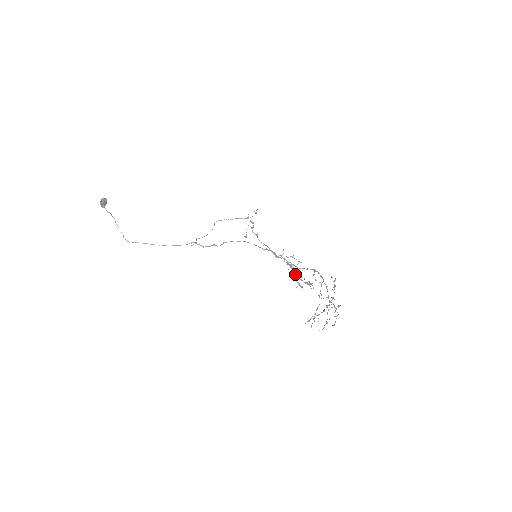
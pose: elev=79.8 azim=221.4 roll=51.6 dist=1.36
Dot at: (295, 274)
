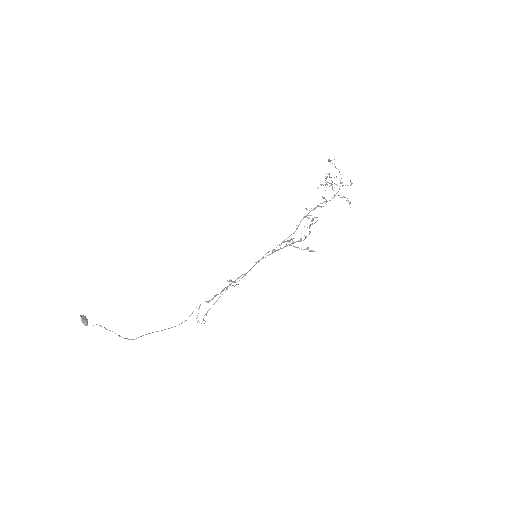
Dot at: (297, 241)
